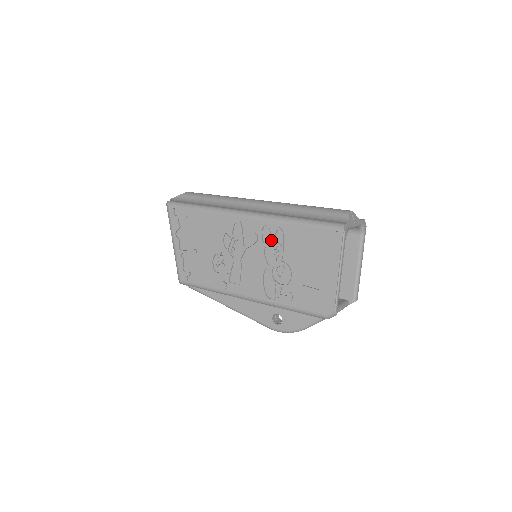
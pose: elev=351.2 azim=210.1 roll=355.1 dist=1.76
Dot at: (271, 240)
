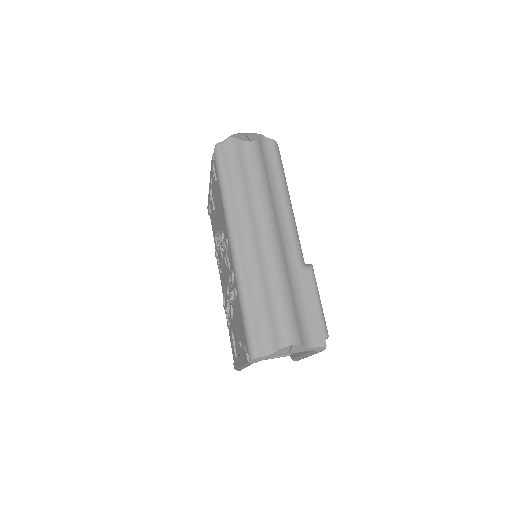
Dot at: (231, 287)
